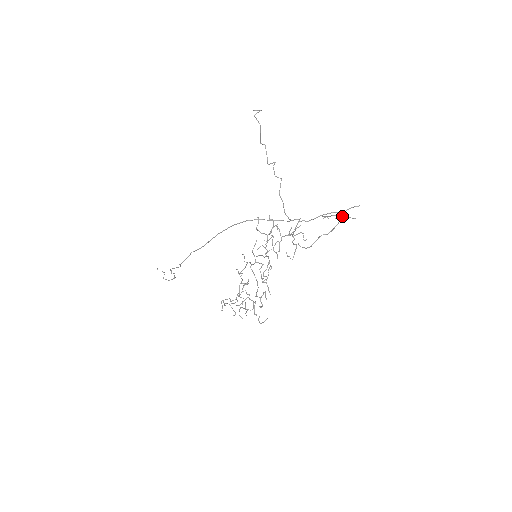
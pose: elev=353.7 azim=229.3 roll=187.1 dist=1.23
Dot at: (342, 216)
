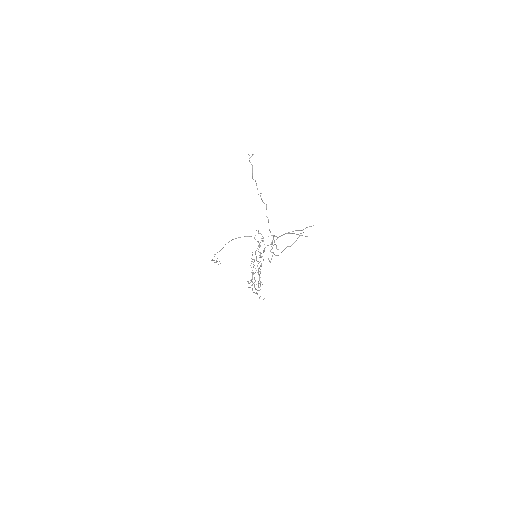
Dot at: occluded
